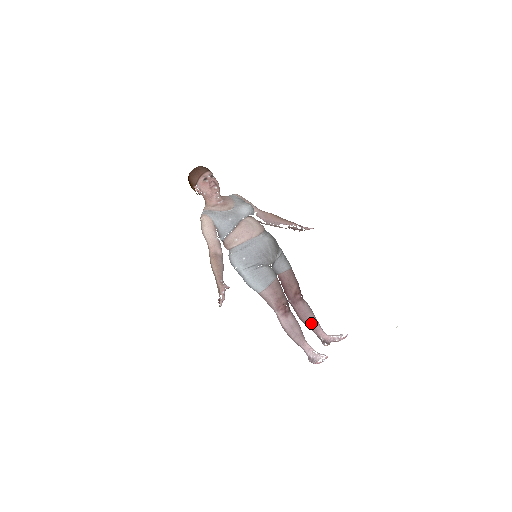
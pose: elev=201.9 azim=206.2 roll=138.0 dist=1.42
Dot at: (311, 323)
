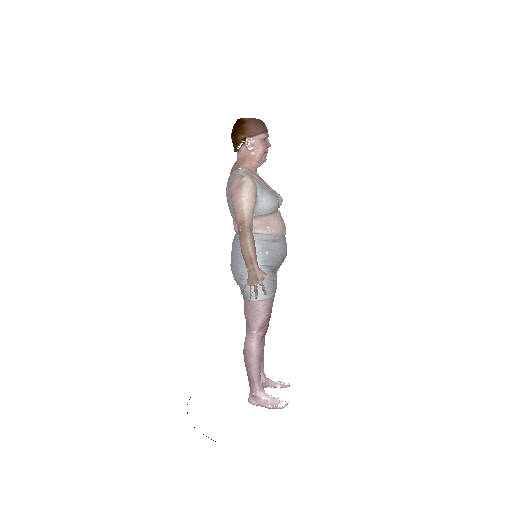
Dot at: (262, 358)
